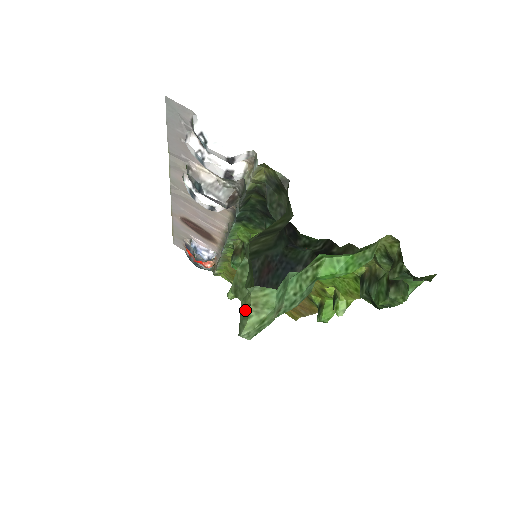
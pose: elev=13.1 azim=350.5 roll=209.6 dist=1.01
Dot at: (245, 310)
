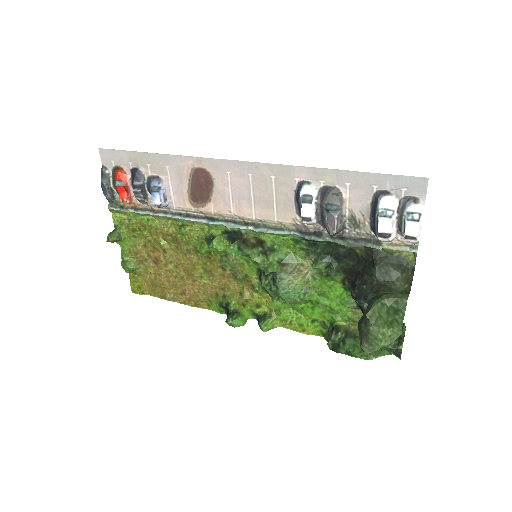
Dot at: (377, 334)
